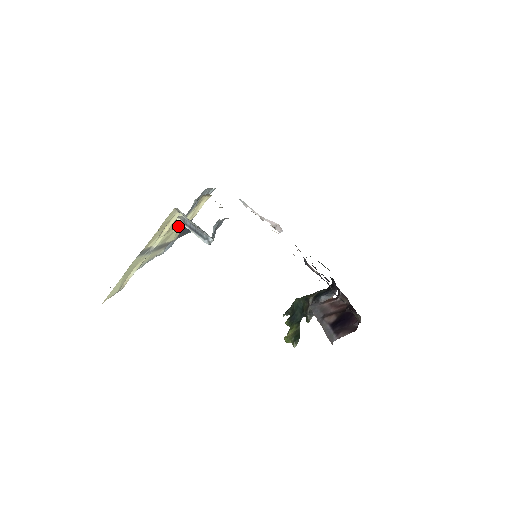
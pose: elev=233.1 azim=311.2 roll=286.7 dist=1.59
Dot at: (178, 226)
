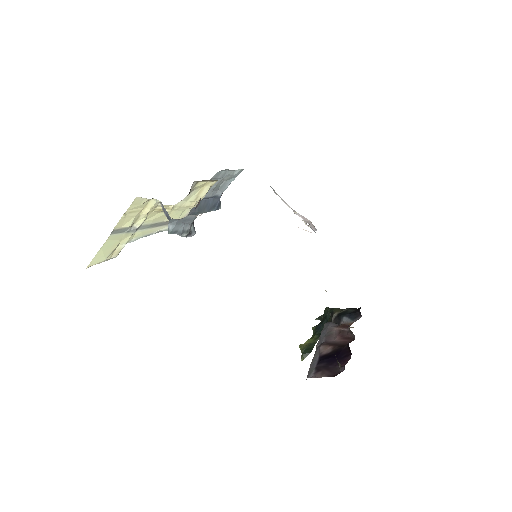
Dot at: (175, 207)
